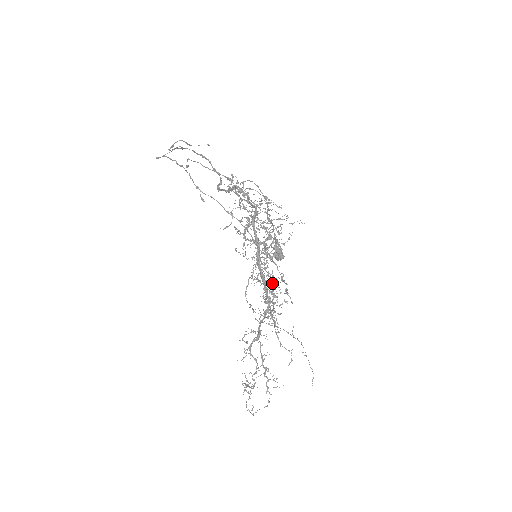
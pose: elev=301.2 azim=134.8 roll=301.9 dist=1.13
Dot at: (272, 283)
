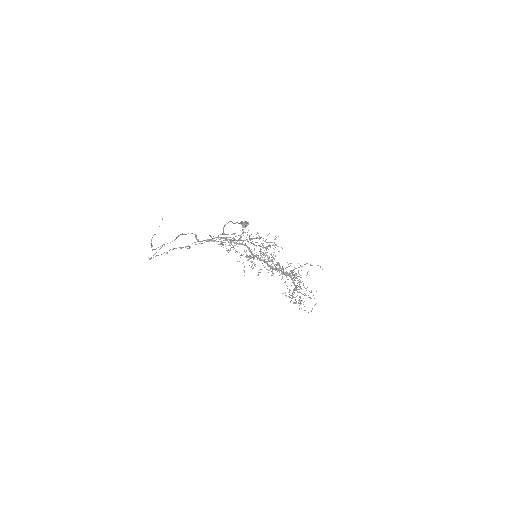
Dot at: occluded
